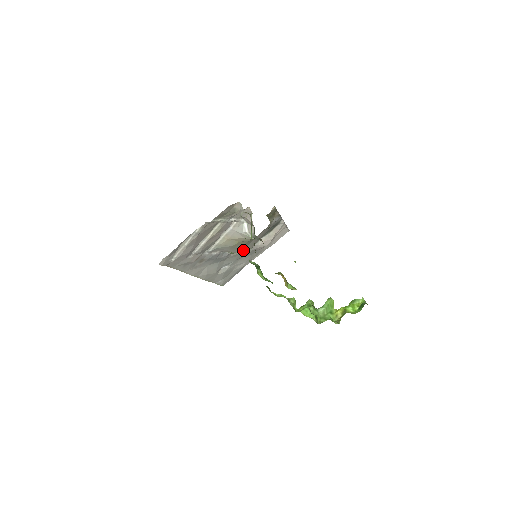
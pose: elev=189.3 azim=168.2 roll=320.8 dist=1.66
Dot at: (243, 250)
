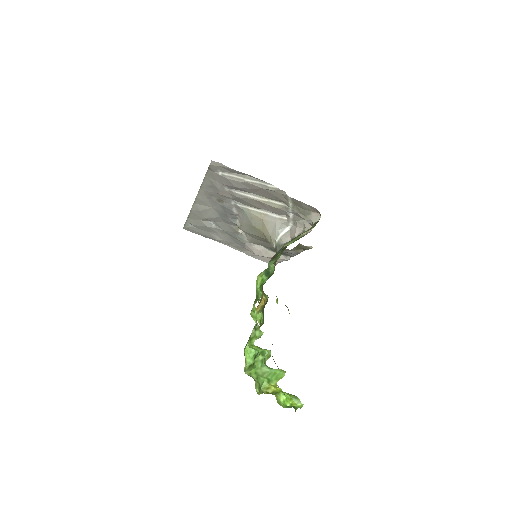
Dot at: (241, 234)
